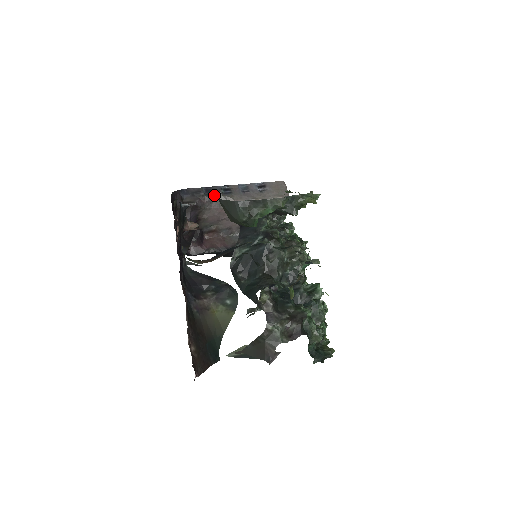
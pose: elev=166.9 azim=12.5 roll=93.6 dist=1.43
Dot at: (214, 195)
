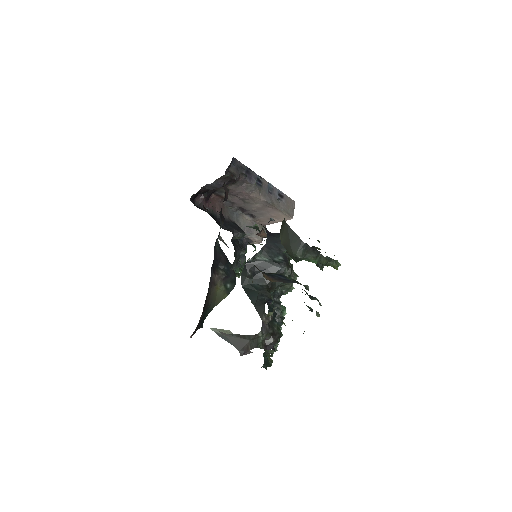
Dot at: (250, 179)
